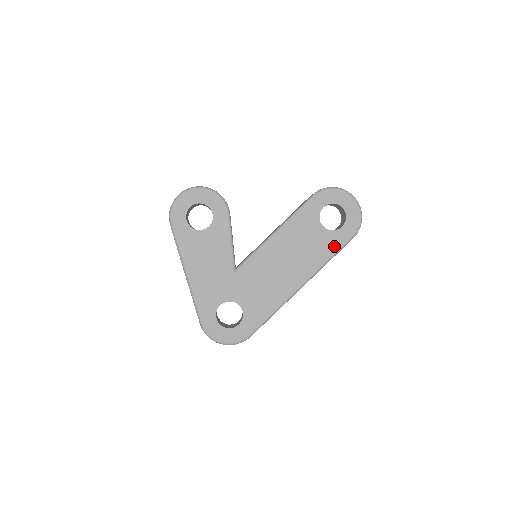
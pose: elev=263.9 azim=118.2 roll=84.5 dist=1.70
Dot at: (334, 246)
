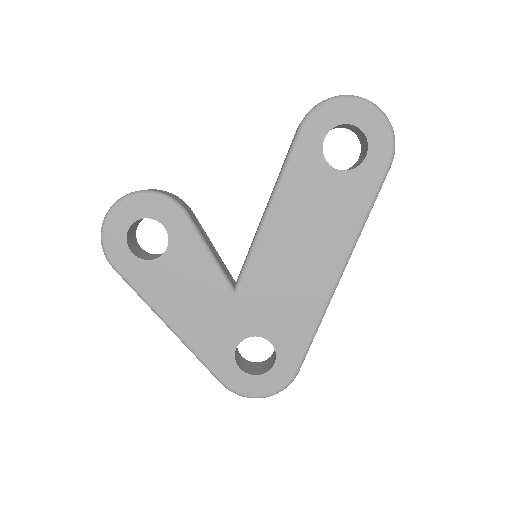
Dot at: (366, 192)
